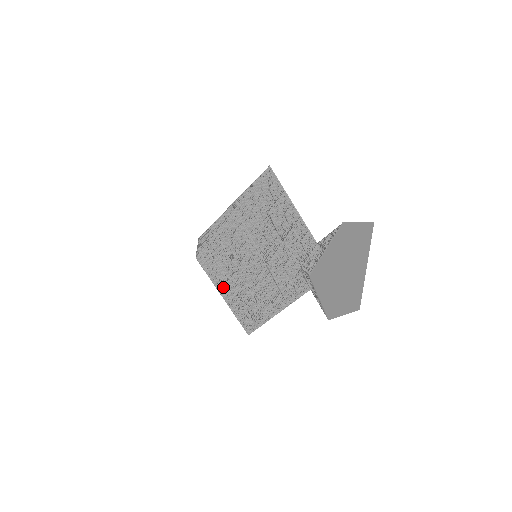
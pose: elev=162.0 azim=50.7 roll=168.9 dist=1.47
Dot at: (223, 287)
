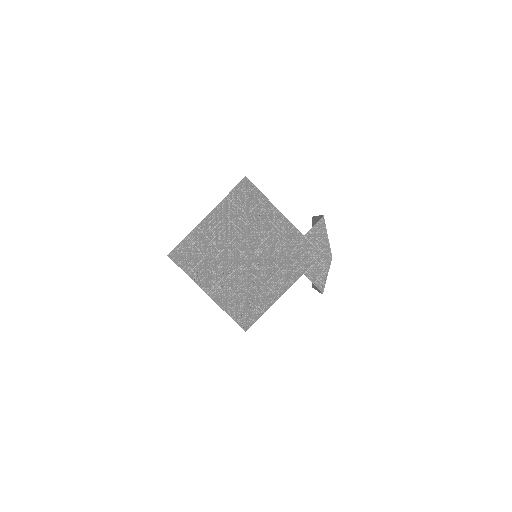
Dot at: (249, 287)
